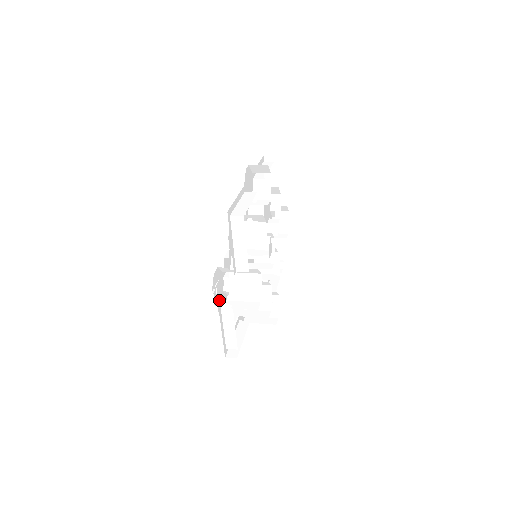
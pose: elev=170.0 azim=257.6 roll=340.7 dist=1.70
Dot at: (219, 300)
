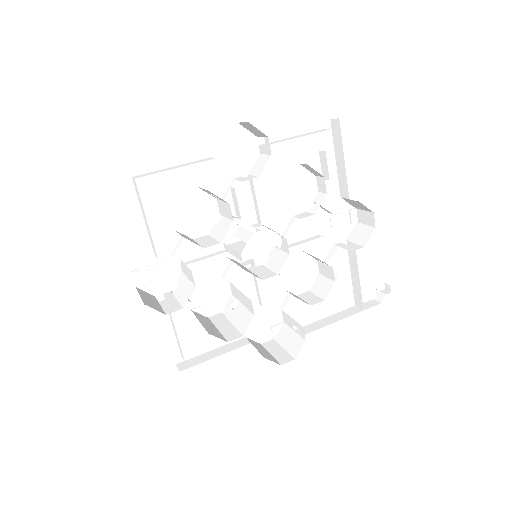
Dot at: (161, 288)
